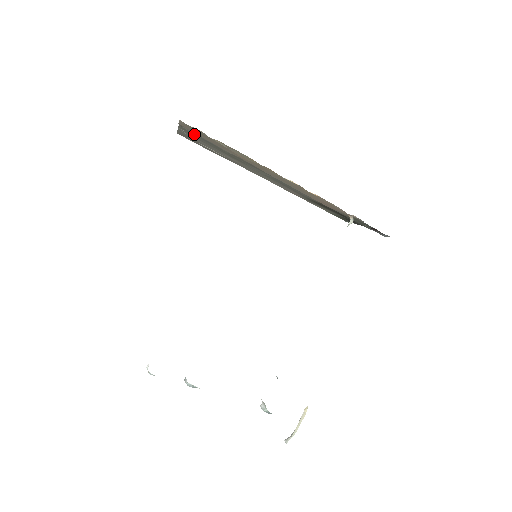
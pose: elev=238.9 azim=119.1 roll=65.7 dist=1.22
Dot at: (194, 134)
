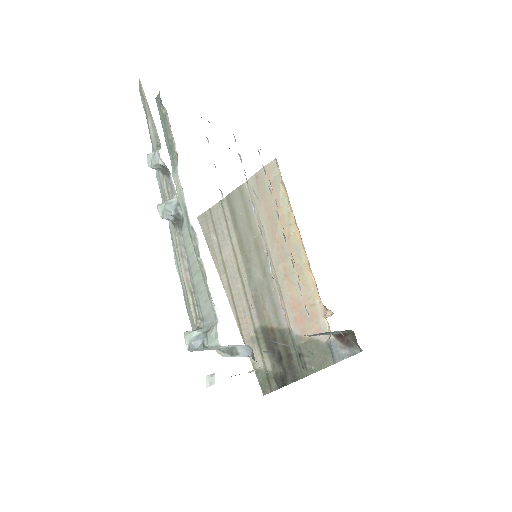
Dot at: (244, 198)
